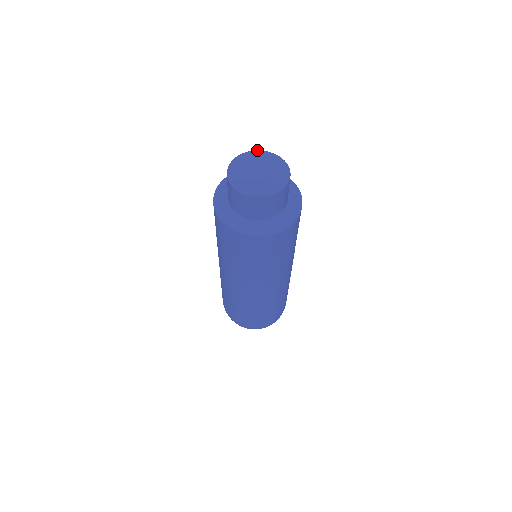
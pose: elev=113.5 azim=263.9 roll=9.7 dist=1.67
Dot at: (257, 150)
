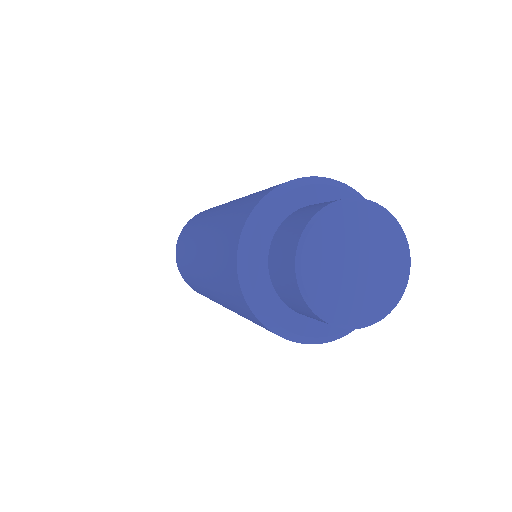
Dot at: (327, 211)
